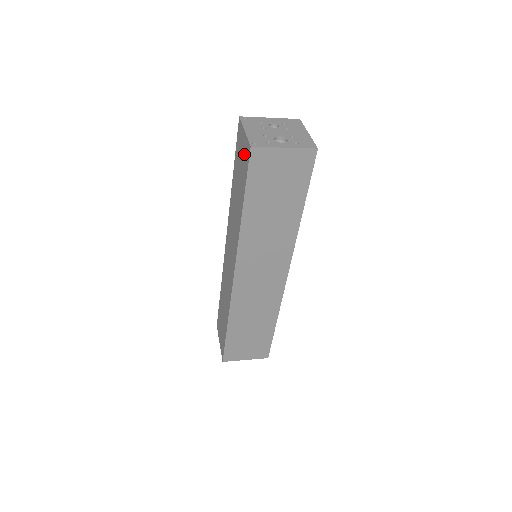
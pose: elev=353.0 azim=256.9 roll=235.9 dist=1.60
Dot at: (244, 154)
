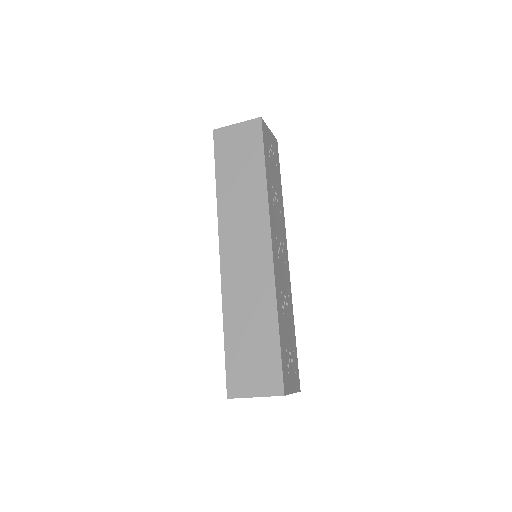
Dot at: occluded
